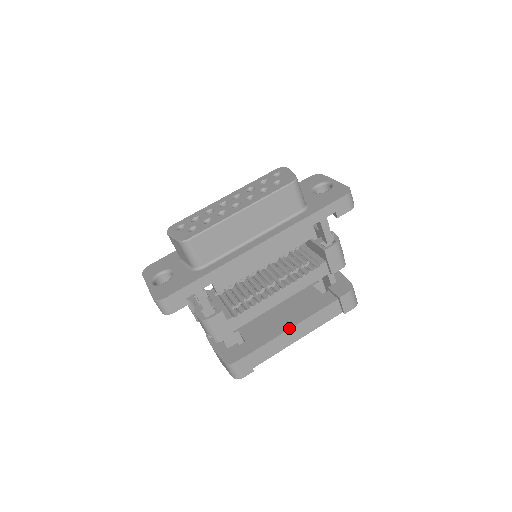
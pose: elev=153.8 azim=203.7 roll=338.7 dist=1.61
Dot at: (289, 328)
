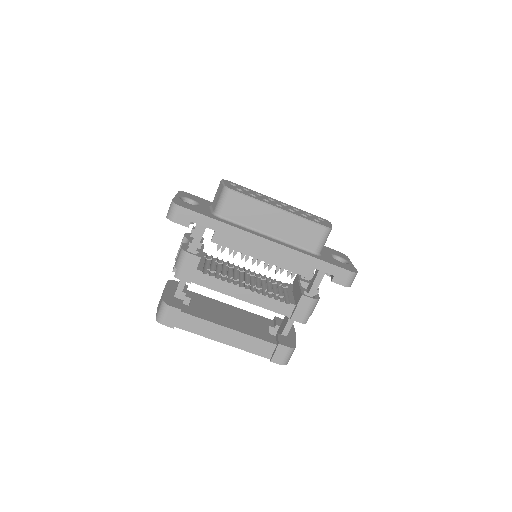
Dot at: (226, 326)
